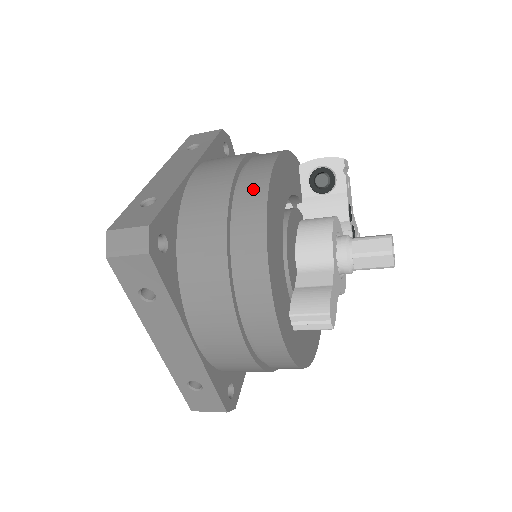
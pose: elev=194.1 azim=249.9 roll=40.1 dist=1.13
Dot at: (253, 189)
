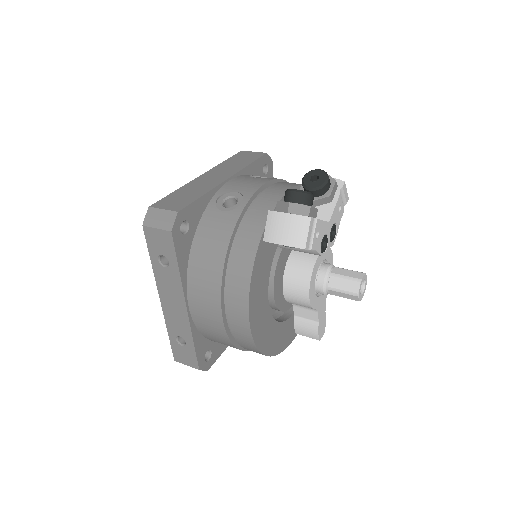
Dot at: (245, 342)
